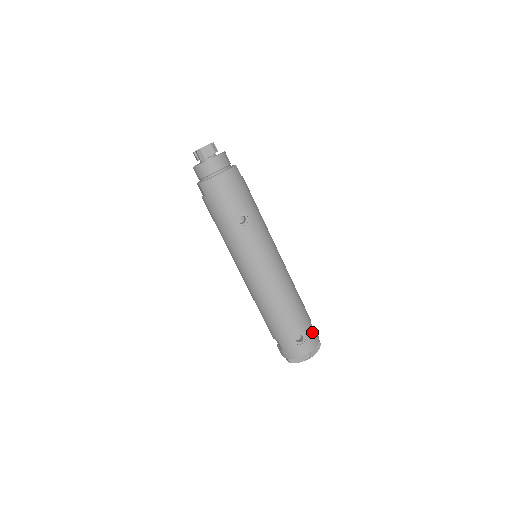
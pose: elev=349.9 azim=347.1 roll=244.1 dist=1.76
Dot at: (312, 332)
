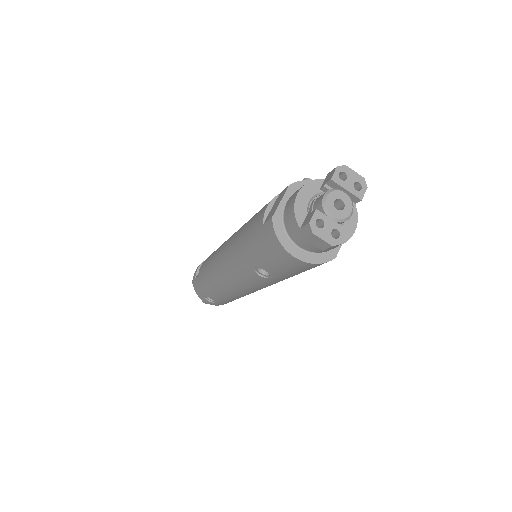
Dot at: occluded
